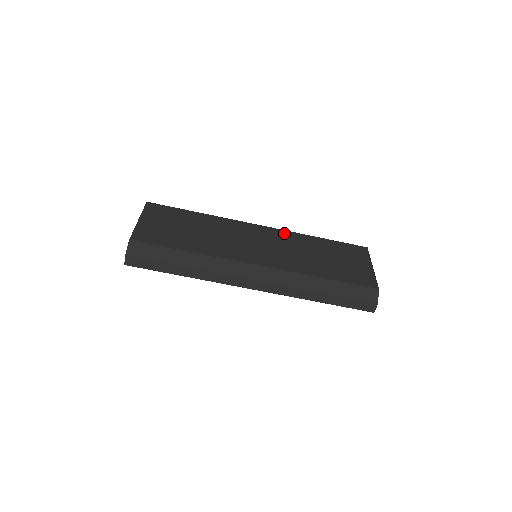
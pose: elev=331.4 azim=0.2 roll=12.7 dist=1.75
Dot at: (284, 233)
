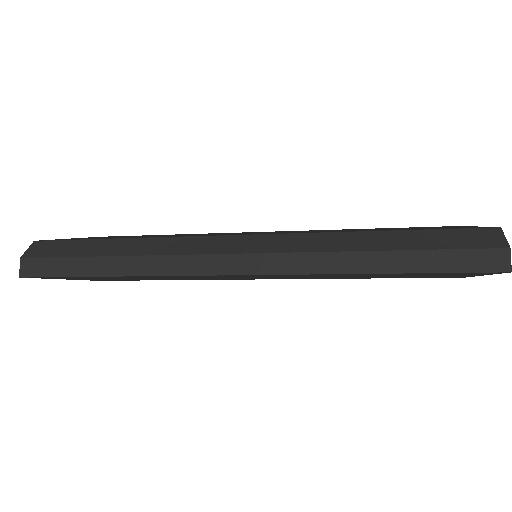
Dot at: occluded
